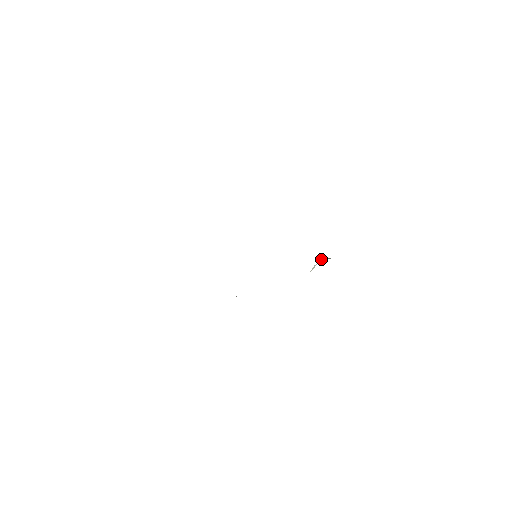
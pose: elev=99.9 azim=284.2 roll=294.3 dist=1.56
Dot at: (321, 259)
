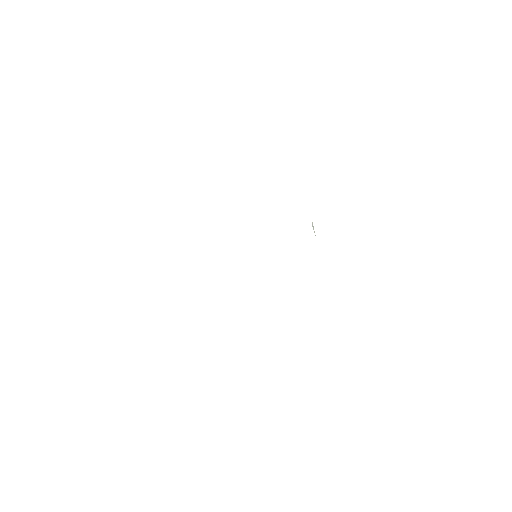
Dot at: occluded
